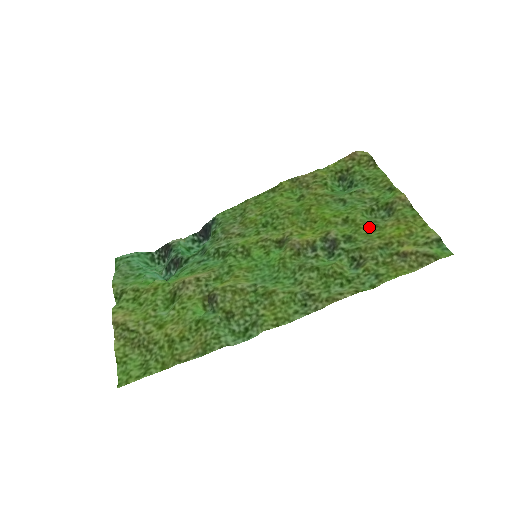
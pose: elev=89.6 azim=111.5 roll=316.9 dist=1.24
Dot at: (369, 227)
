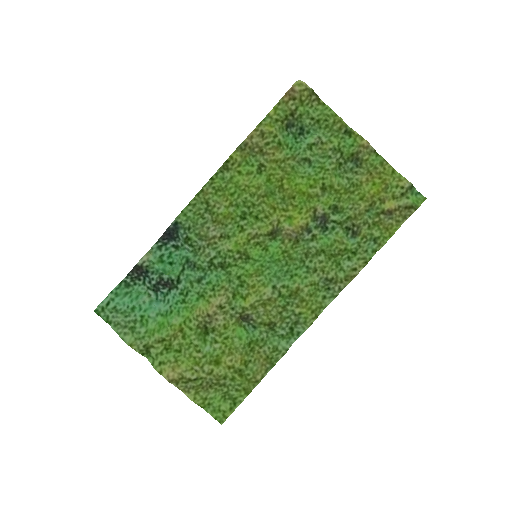
Dot at: (348, 190)
